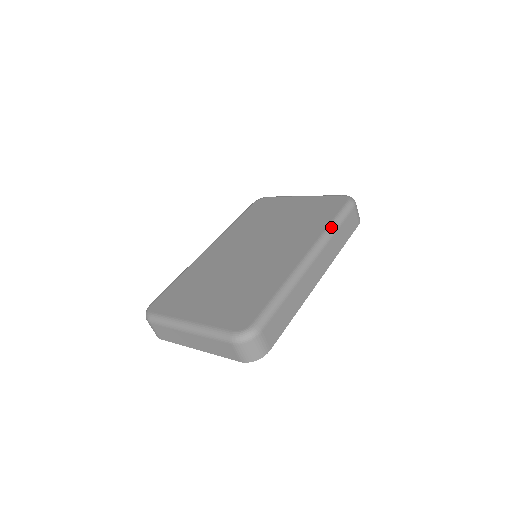
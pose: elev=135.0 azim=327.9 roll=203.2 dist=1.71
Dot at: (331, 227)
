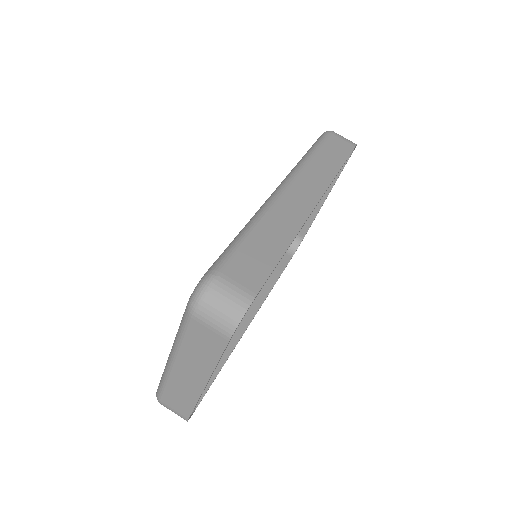
Dot at: (303, 157)
